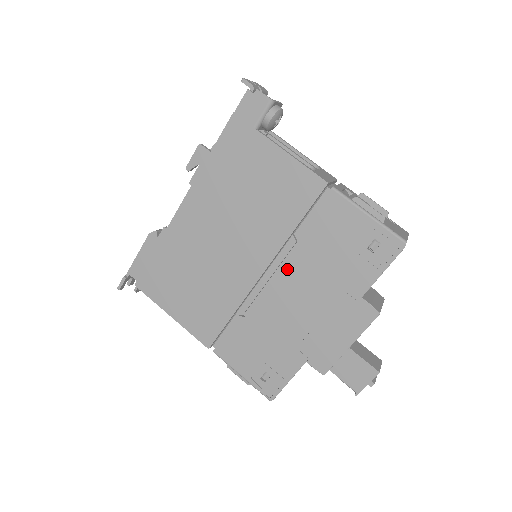
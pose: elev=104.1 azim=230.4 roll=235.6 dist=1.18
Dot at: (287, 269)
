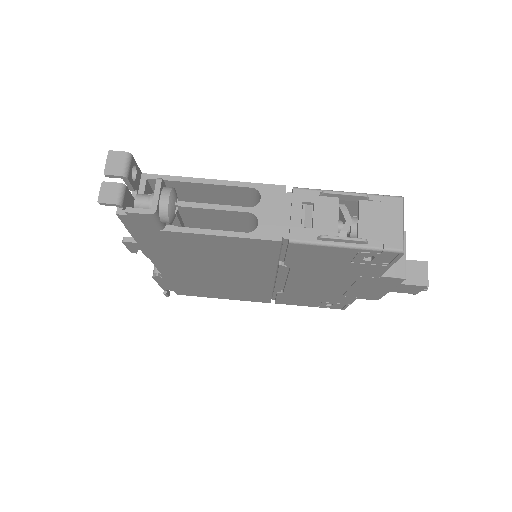
Dot at: (294, 276)
